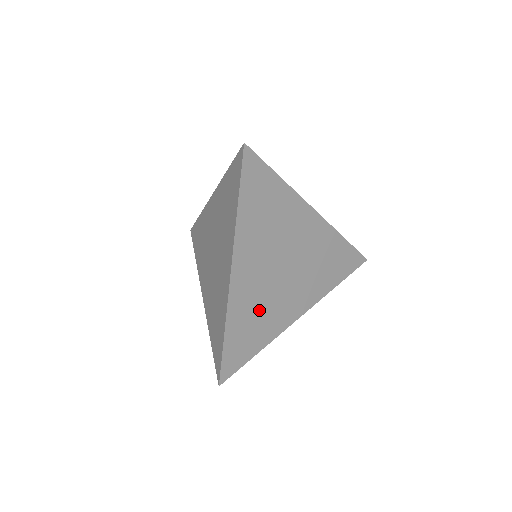
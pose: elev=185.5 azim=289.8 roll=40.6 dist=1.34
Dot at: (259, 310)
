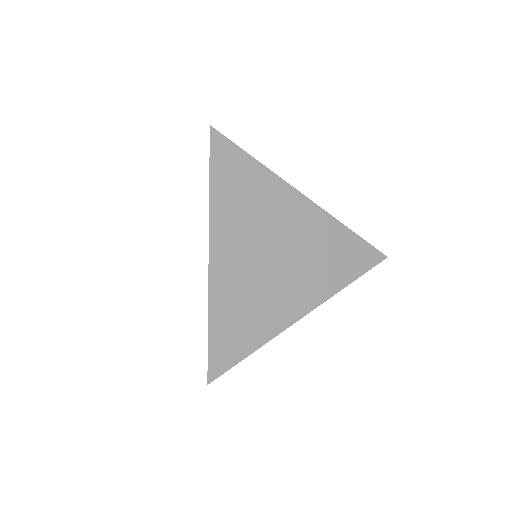
Dot at: (249, 301)
